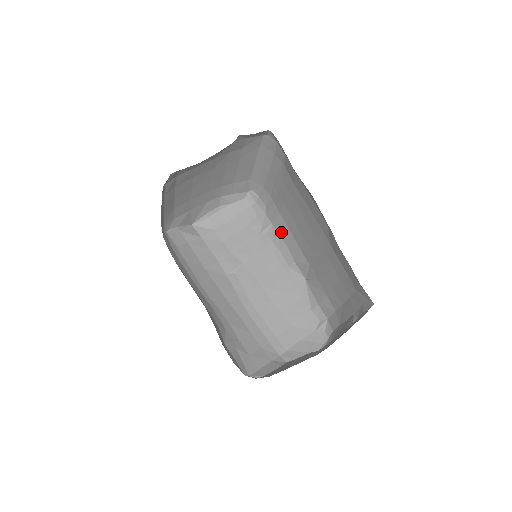
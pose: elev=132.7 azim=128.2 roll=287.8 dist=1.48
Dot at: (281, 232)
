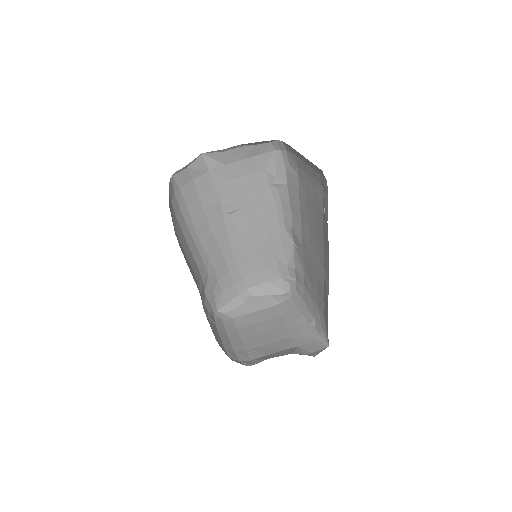
Dot at: (292, 201)
